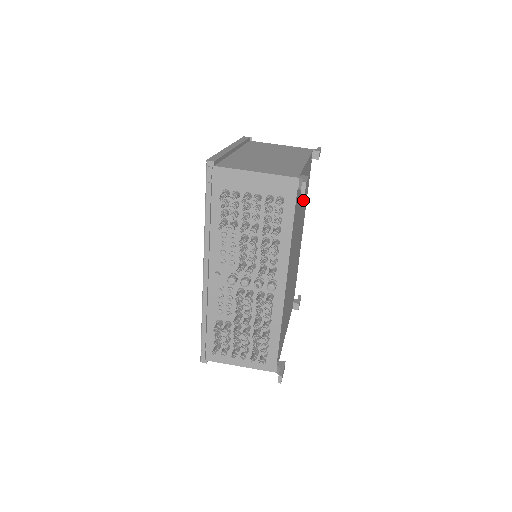
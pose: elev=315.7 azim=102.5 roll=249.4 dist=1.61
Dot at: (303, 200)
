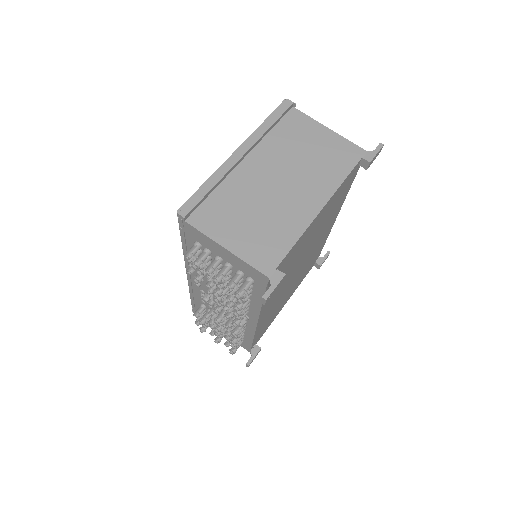
Dot at: (322, 223)
